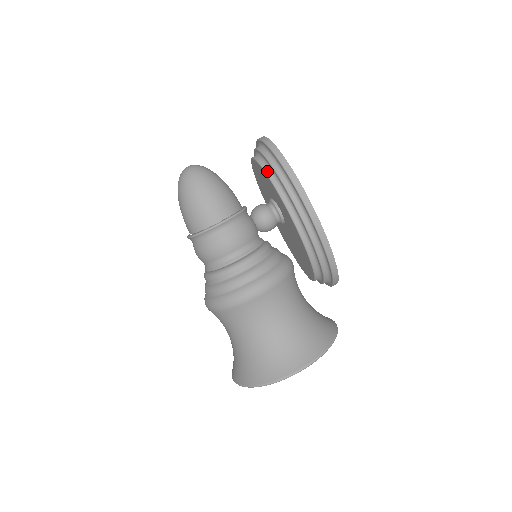
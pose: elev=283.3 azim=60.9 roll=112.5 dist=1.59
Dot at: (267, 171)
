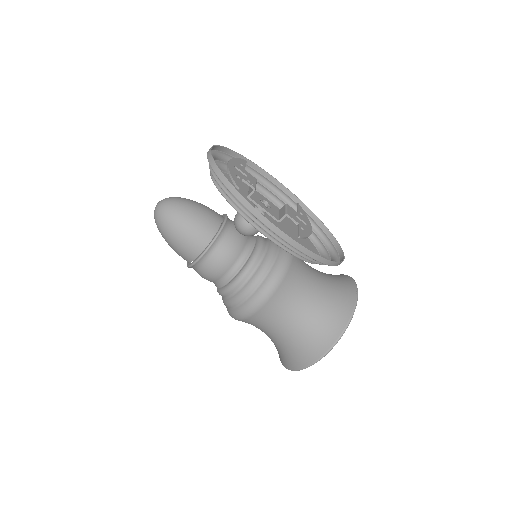
Dot at: (223, 193)
